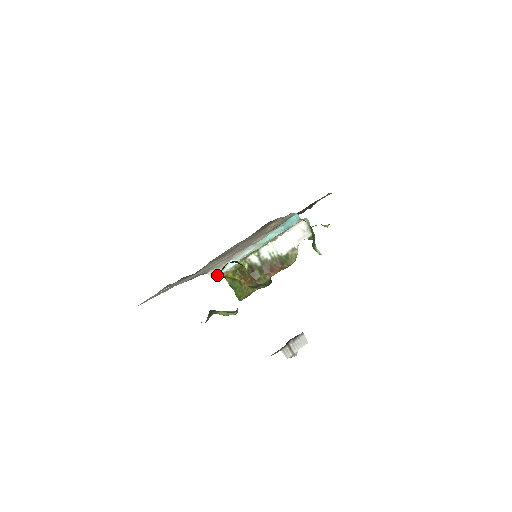
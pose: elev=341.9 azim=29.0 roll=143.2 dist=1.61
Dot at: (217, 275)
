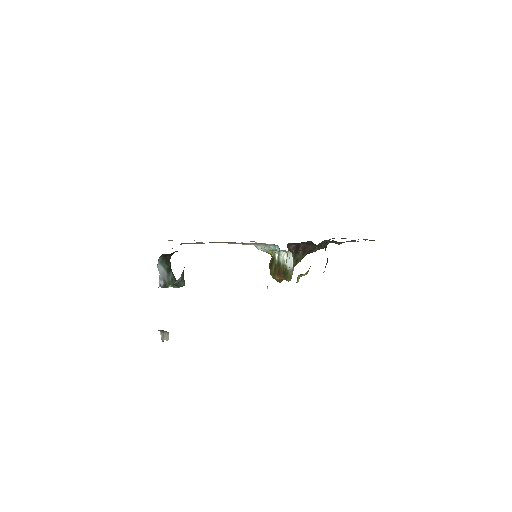
Dot at: occluded
